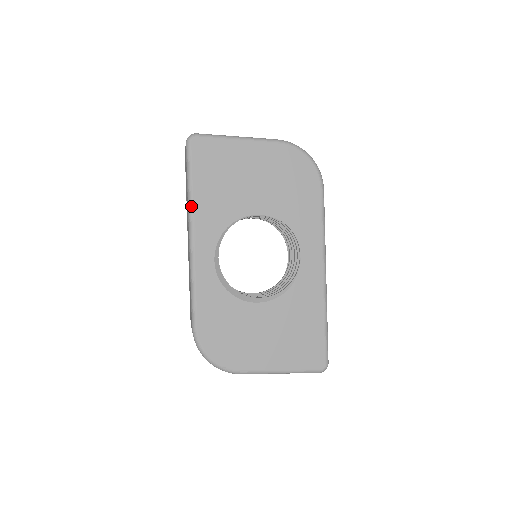
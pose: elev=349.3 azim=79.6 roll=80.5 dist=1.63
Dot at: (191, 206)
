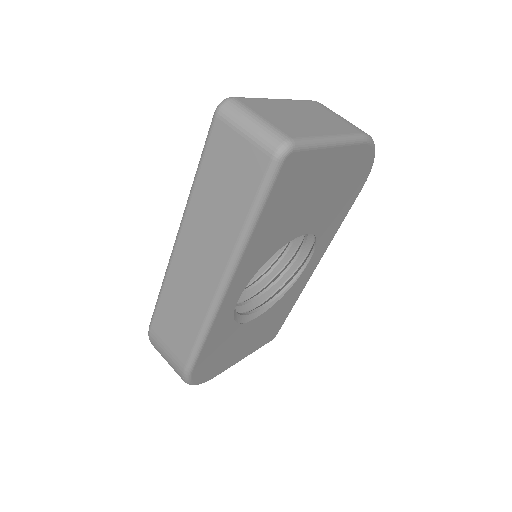
Dot at: (242, 251)
